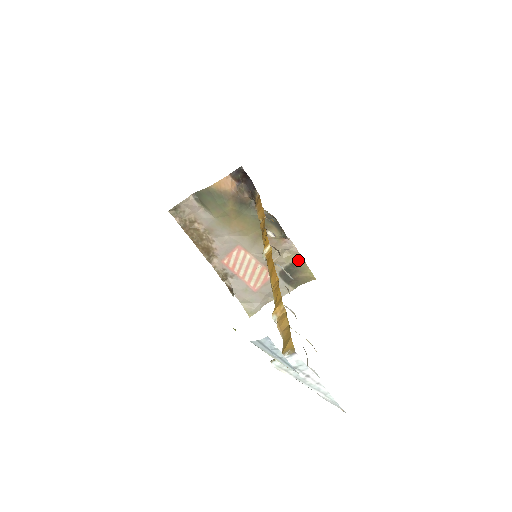
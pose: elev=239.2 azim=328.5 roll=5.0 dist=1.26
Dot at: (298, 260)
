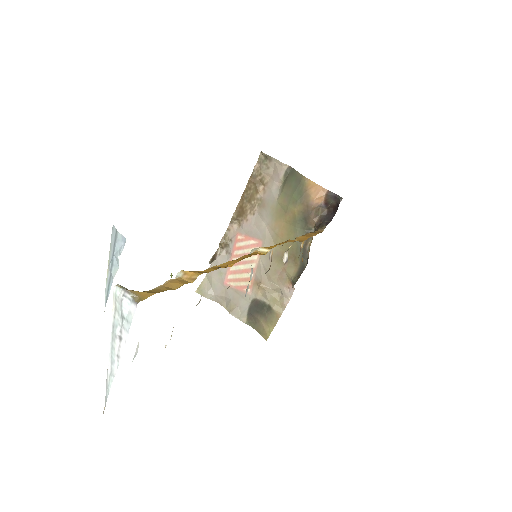
Dot at: (277, 311)
